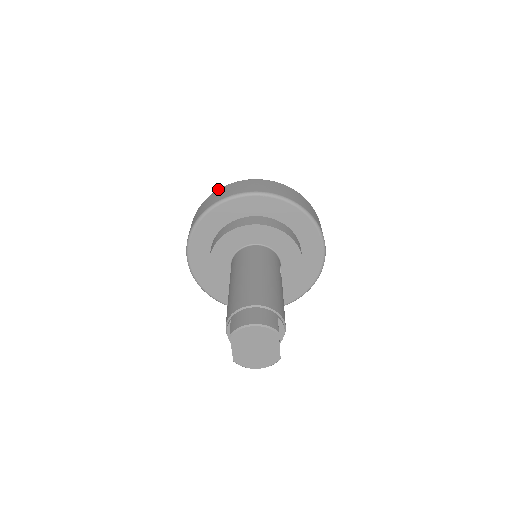
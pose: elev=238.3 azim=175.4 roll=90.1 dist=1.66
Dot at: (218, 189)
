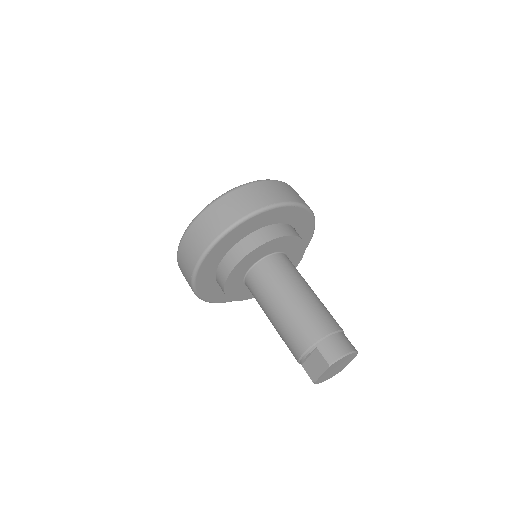
Dot at: (237, 188)
